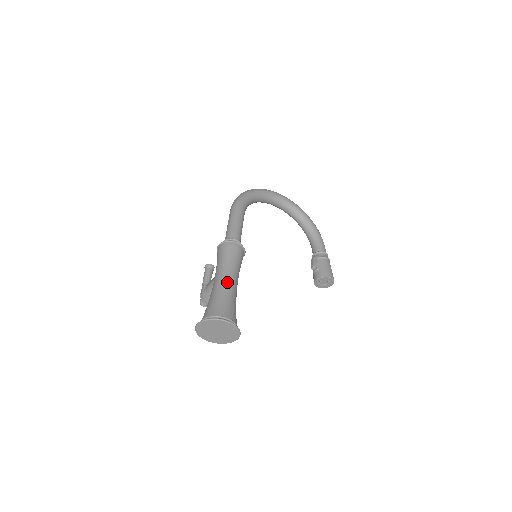
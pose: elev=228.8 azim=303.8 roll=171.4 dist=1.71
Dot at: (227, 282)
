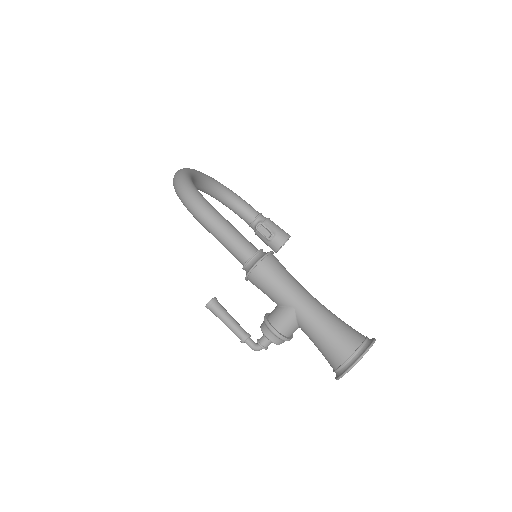
Dot at: (316, 303)
